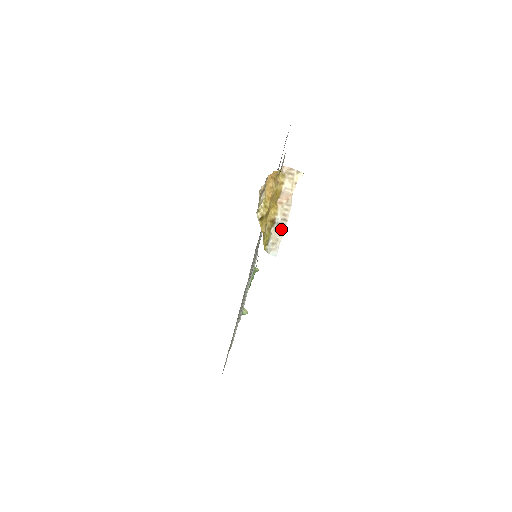
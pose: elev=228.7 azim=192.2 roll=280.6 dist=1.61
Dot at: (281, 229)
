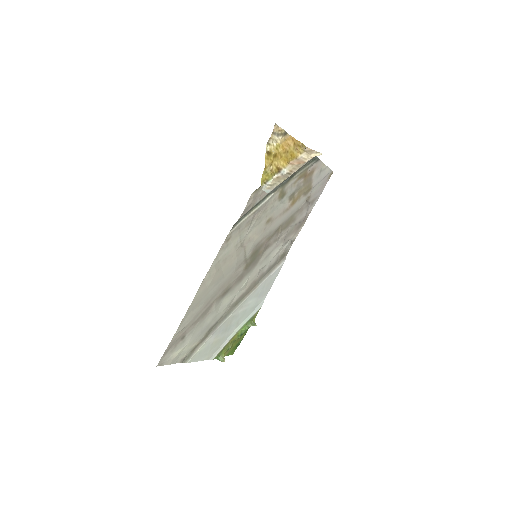
Dot at: (283, 178)
